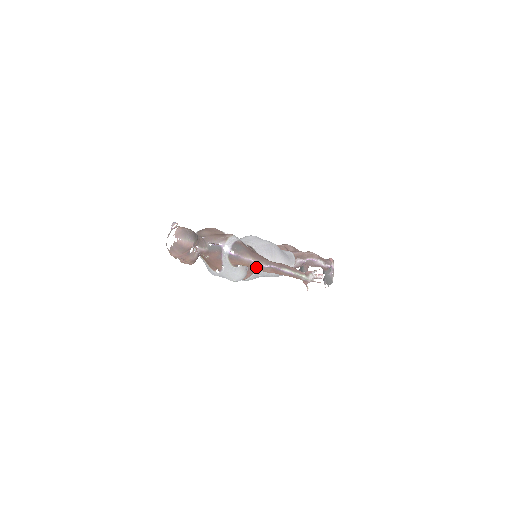
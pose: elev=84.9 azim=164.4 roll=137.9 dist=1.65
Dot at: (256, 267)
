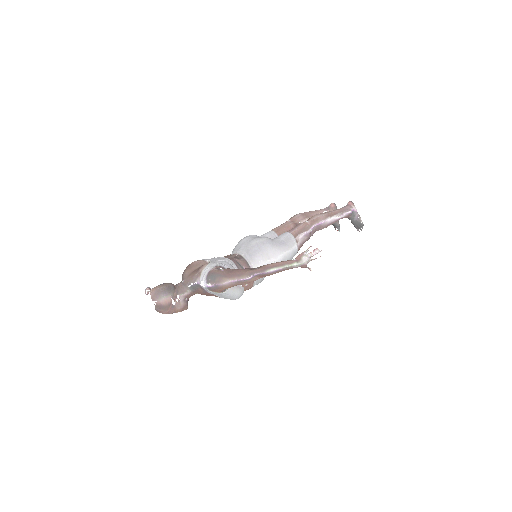
Dot at: (241, 283)
